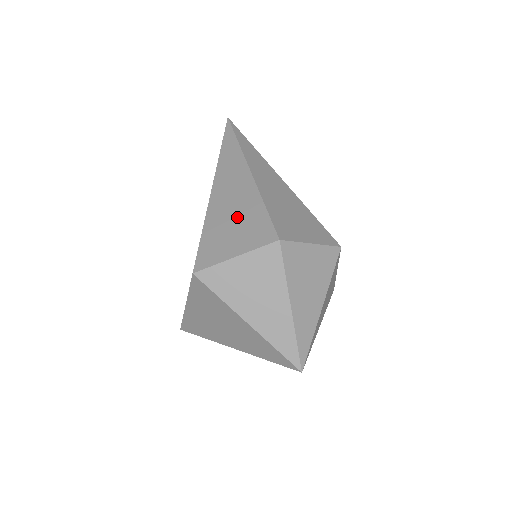
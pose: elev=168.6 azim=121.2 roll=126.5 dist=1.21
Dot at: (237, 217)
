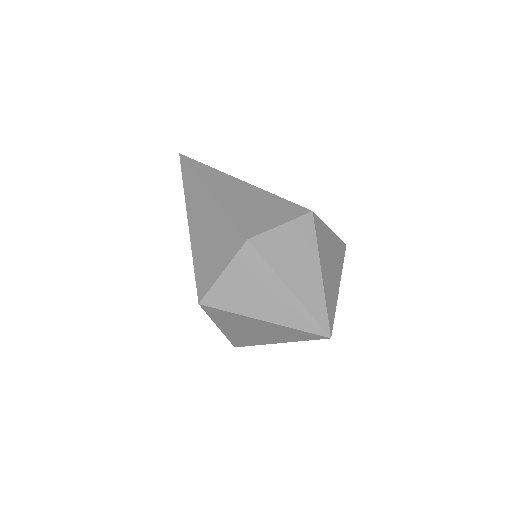
Dot at: (212, 237)
